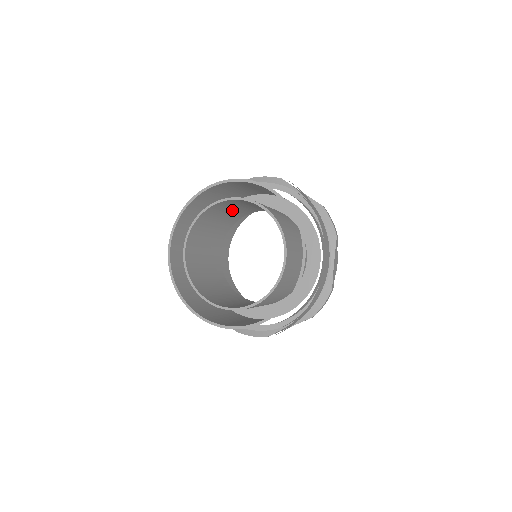
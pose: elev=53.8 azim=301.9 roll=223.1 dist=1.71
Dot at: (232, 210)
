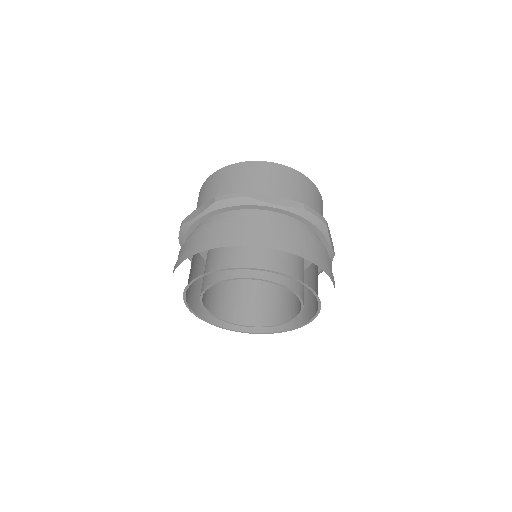
Dot at: (219, 249)
